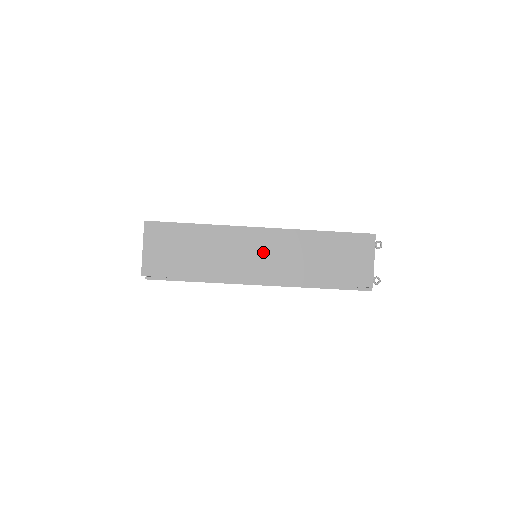
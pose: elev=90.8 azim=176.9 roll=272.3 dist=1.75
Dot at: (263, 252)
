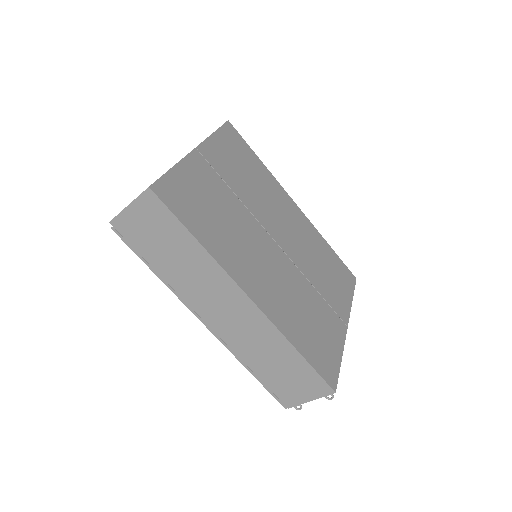
Dot at: (231, 312)
